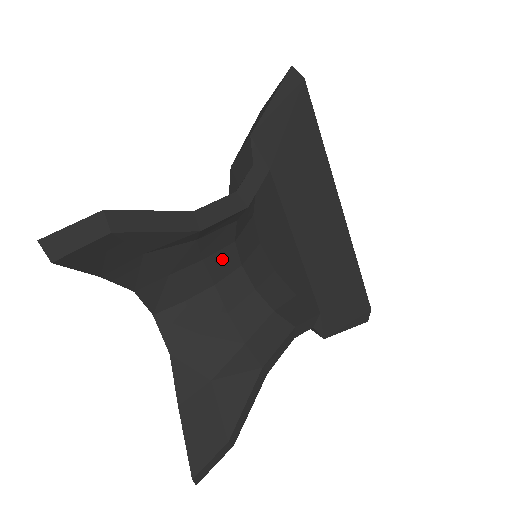
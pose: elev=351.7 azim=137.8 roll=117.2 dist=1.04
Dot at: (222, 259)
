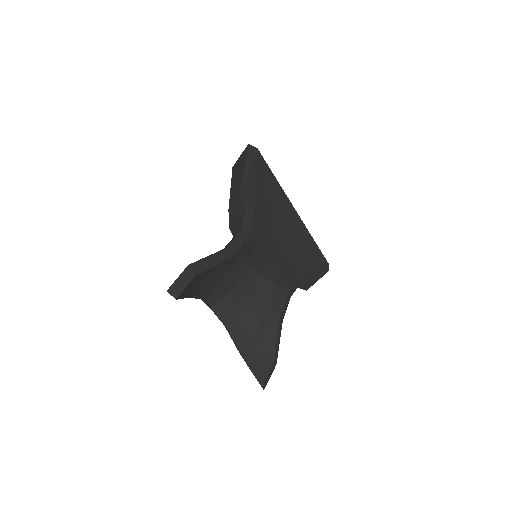
Dot at: (239, 265)
